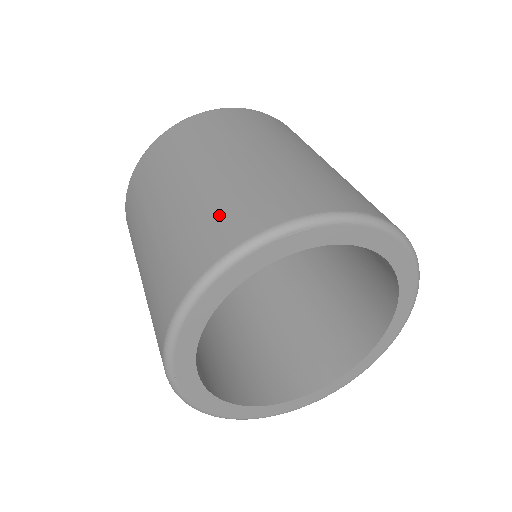
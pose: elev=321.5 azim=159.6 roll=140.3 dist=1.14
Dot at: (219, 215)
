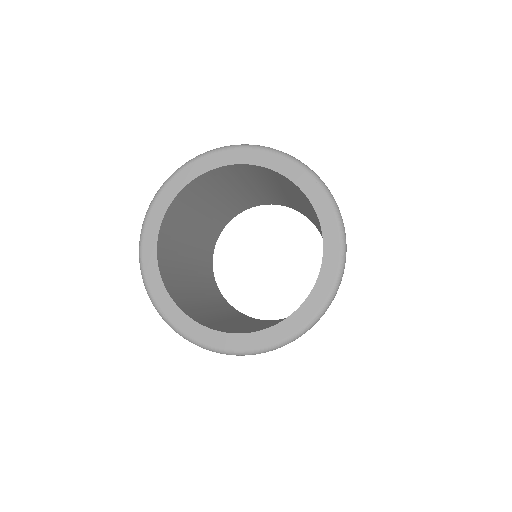
Dot at: occluded
